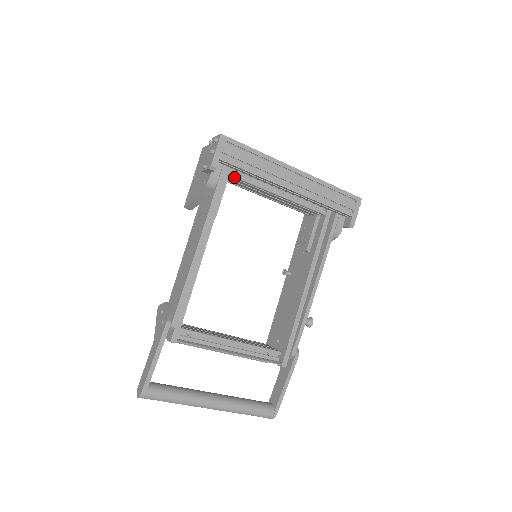
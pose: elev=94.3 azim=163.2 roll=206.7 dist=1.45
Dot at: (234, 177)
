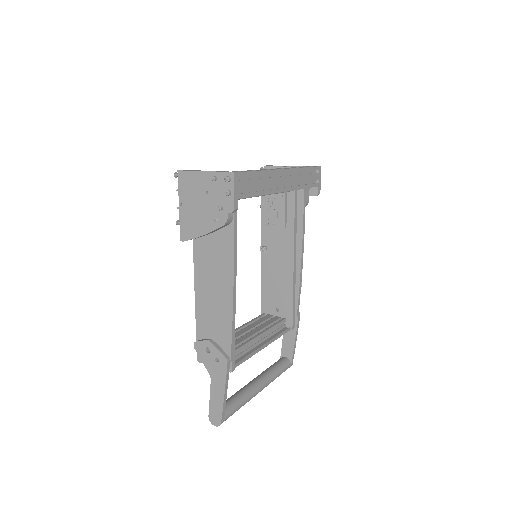
Dot at: occluded
